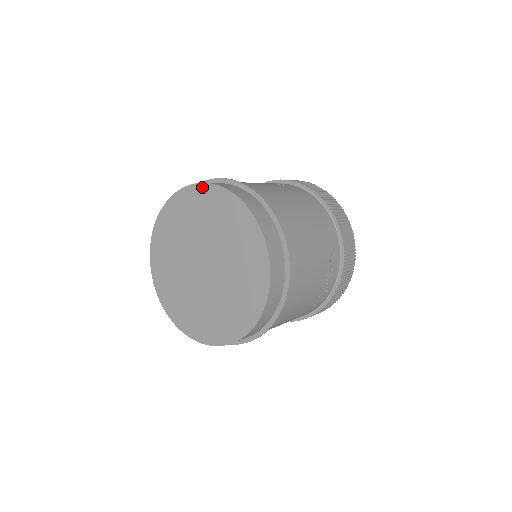
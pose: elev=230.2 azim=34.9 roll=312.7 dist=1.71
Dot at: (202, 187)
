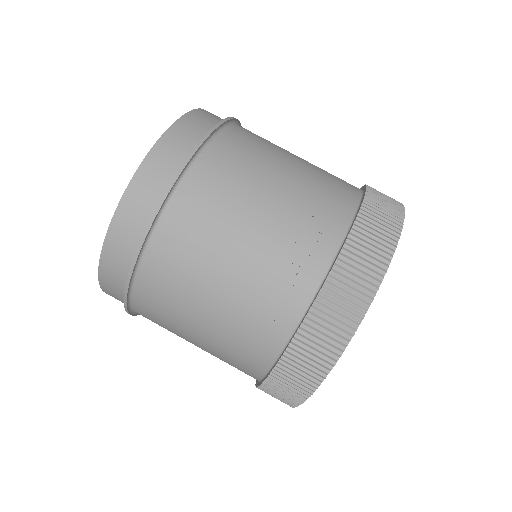
Dot at: occluded
